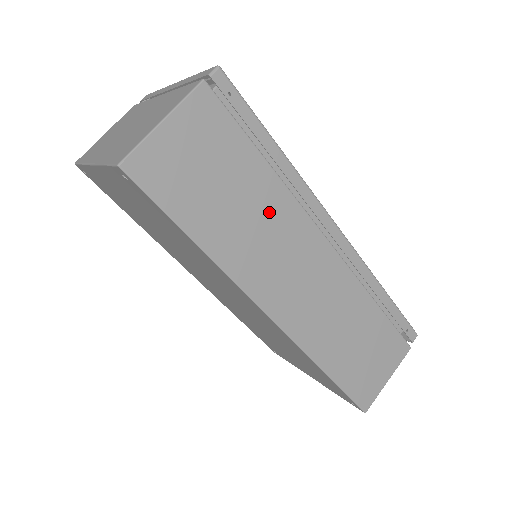
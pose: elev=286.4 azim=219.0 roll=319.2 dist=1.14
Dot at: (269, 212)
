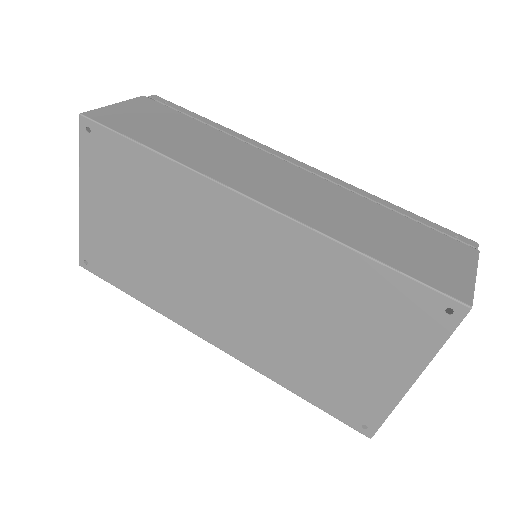
Dot at: (220, 144)
